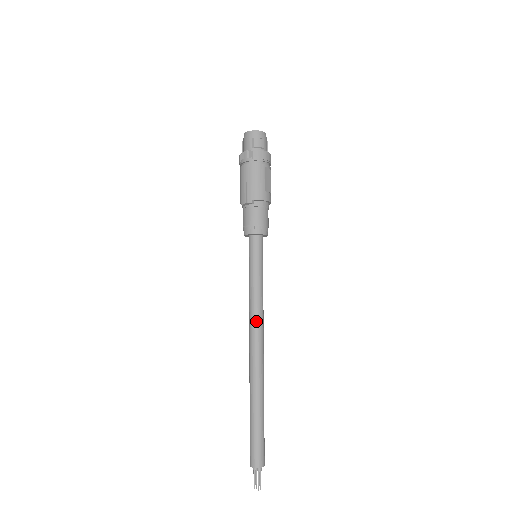
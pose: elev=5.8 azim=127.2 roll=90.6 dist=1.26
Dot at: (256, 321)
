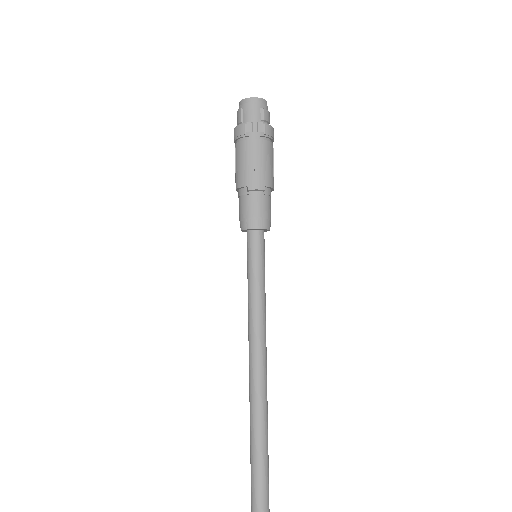
Dot at: (263, 337)
